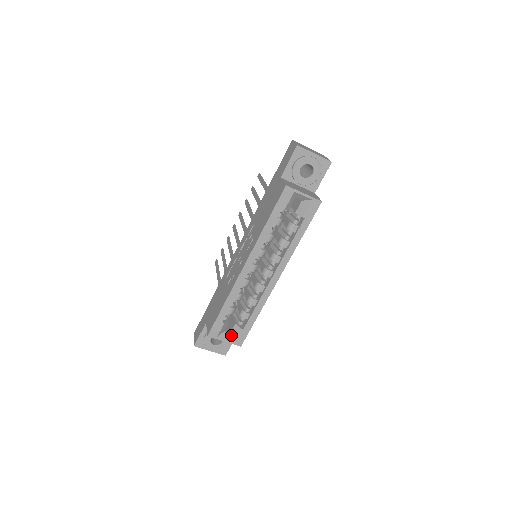
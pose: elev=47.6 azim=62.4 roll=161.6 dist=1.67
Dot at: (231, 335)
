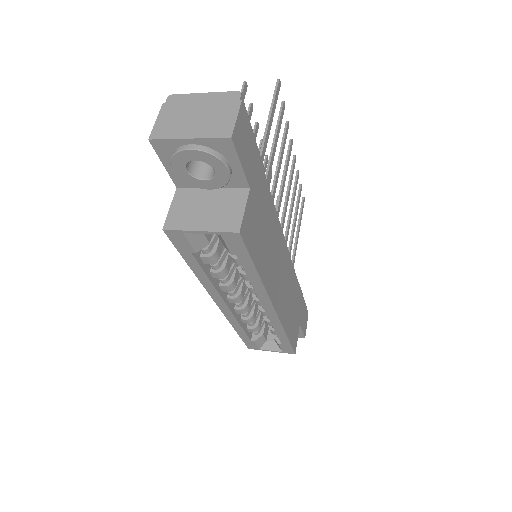
Dot at: (277, 344)
